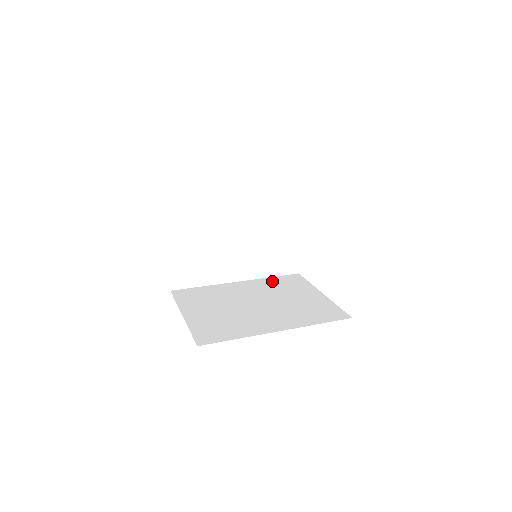
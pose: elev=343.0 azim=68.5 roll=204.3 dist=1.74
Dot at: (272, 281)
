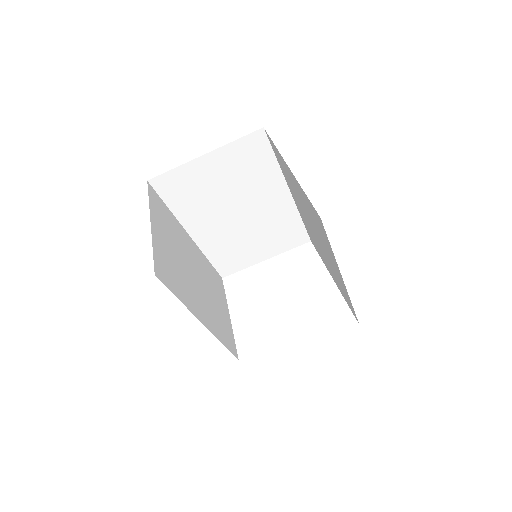
Dot at: occluded
